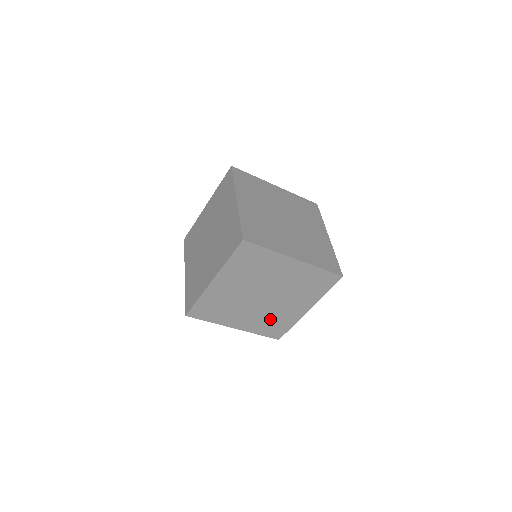
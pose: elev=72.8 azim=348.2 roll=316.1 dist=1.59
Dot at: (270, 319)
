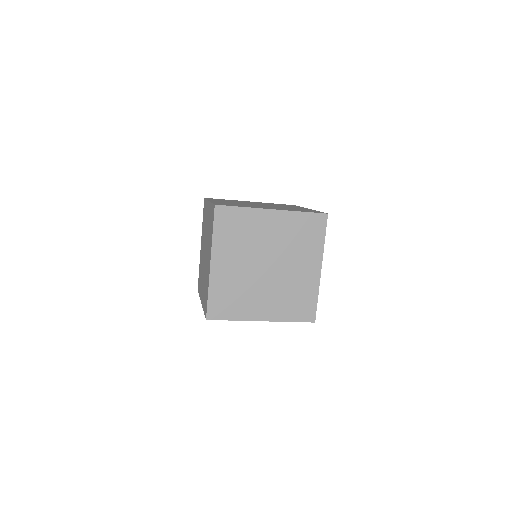
Dot at: (290, 295)
